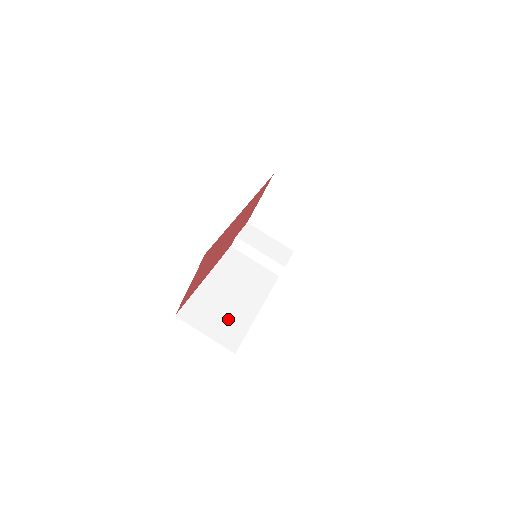
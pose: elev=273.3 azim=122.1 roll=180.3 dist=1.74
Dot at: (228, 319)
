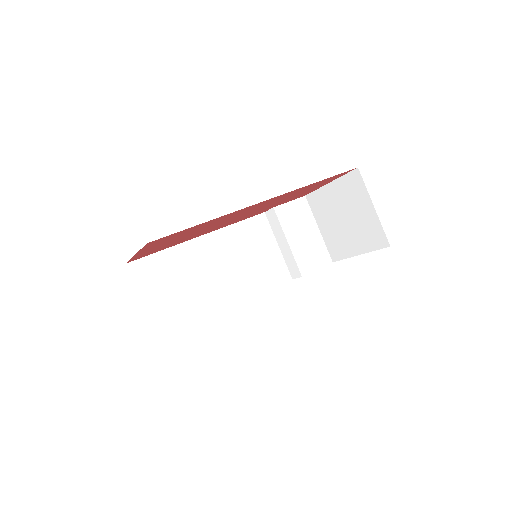
Dot at: (184, 299)
